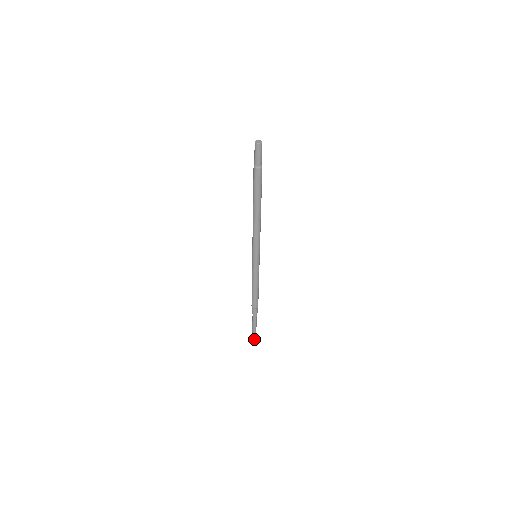
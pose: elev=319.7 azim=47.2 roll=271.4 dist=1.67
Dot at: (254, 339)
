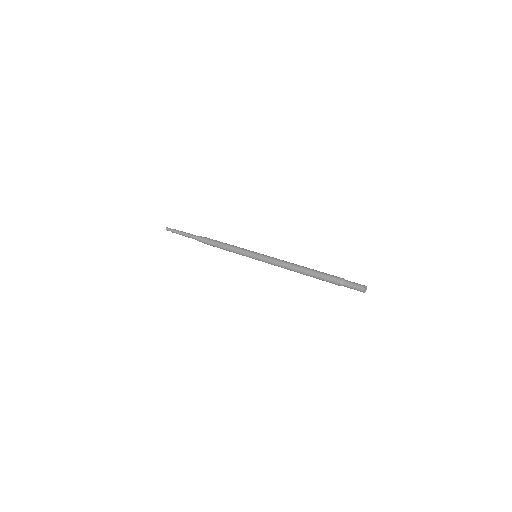
Dot at: (173, 232)
